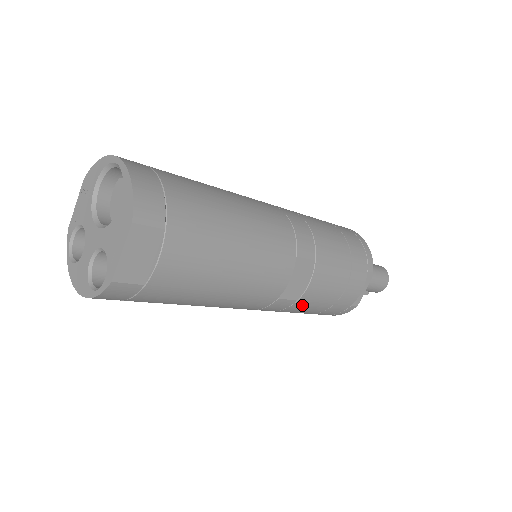
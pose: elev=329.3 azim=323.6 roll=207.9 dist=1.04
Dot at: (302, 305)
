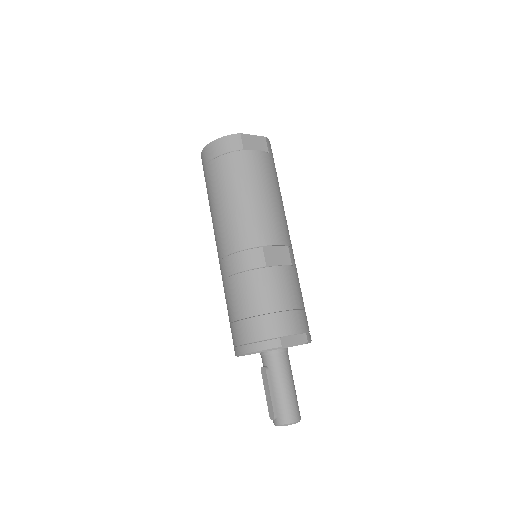
Dot at: (263, 279)
